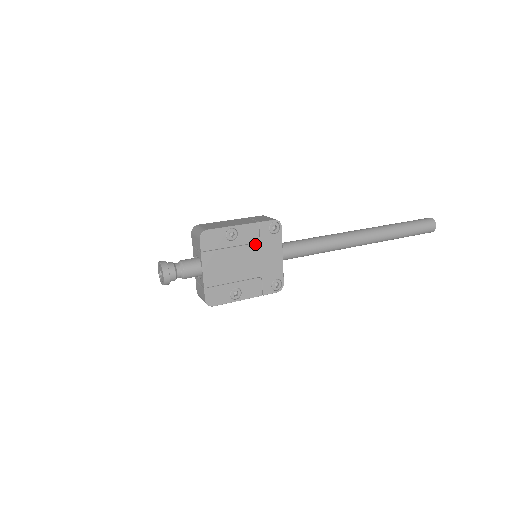
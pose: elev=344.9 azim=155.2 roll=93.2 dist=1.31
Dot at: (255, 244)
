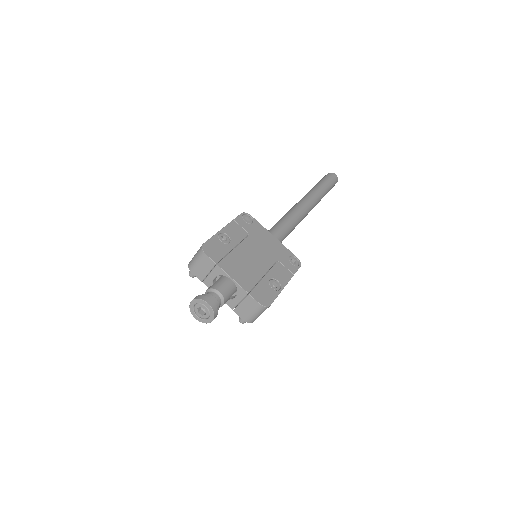
Dot at: (247, 237)
